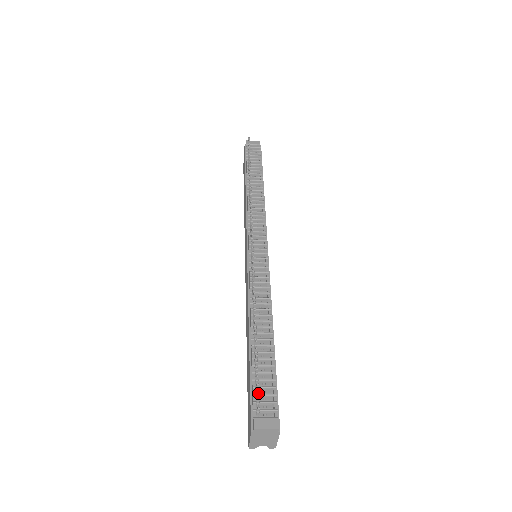
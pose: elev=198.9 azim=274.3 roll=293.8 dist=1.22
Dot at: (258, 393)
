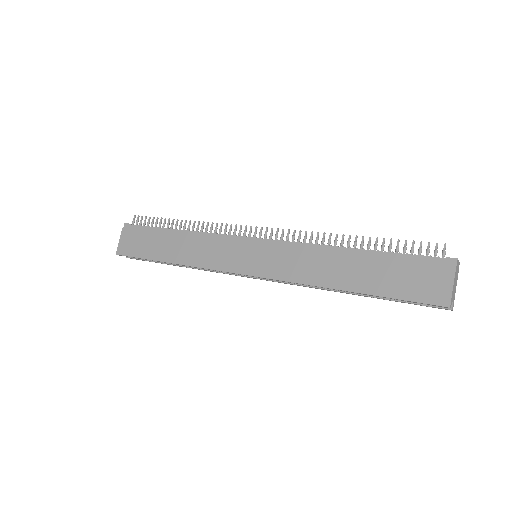
Dot at: occluded
